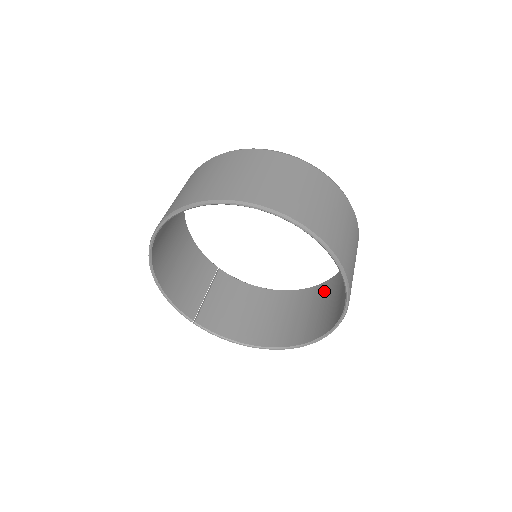
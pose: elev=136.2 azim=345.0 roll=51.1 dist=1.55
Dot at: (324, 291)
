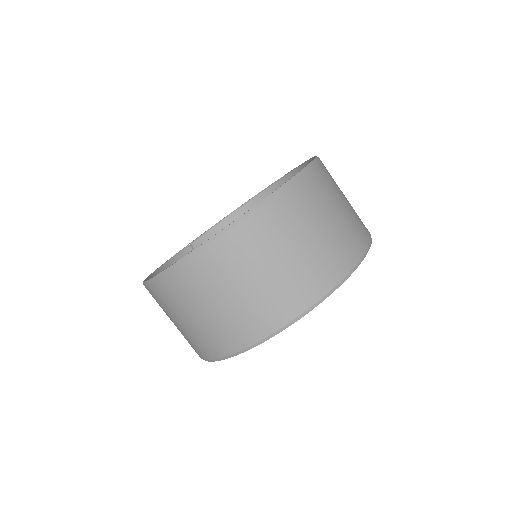
Dot at: occluded
